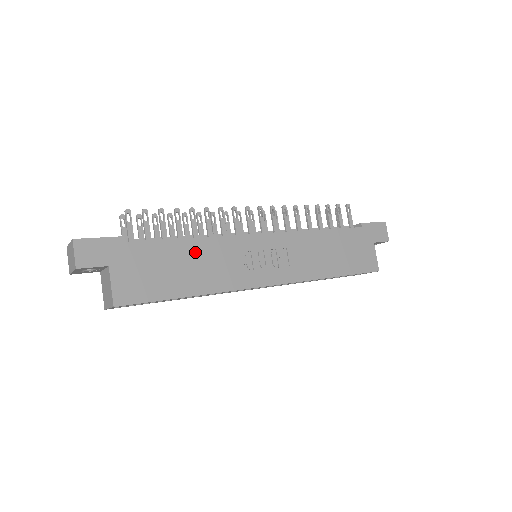
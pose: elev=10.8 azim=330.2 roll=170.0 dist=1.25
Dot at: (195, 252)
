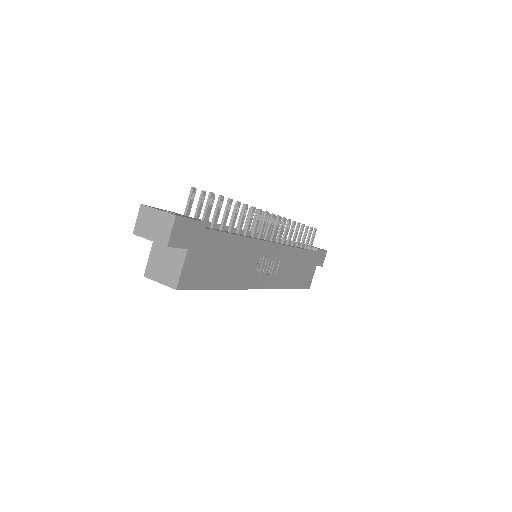
Dot at: (238, 250)
